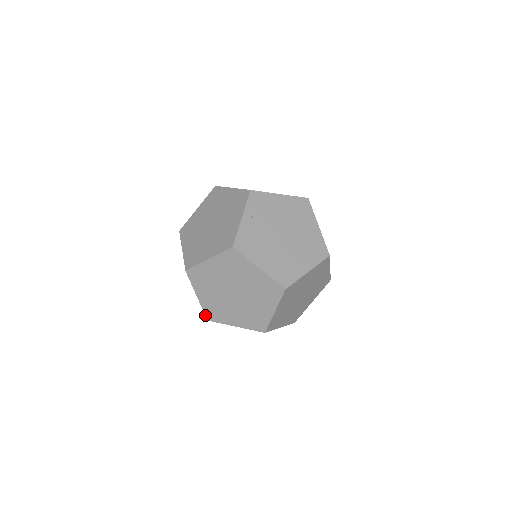
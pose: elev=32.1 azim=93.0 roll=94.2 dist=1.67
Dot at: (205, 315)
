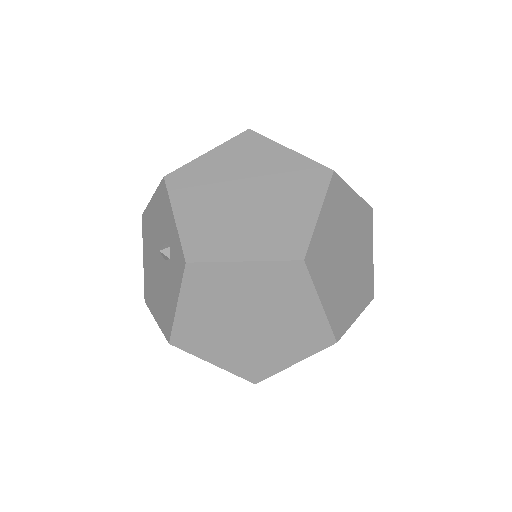
Dot at: (147, 306)
